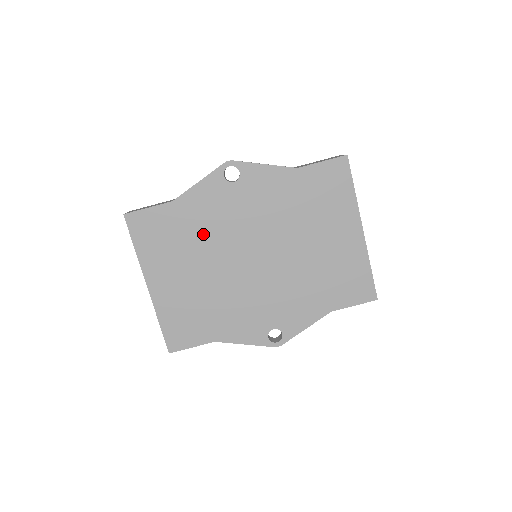
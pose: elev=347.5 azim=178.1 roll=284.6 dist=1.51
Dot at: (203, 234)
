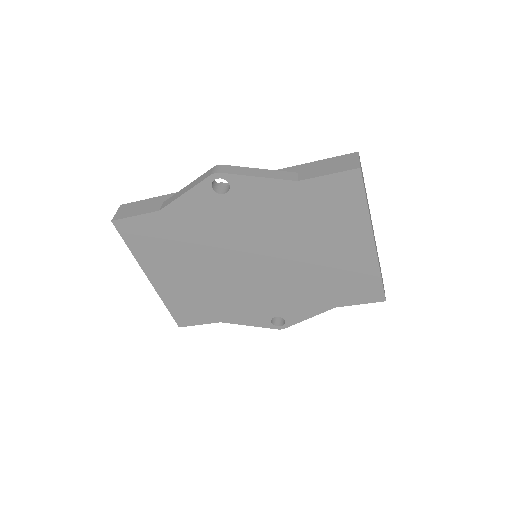
Dot at: (197, 240)
